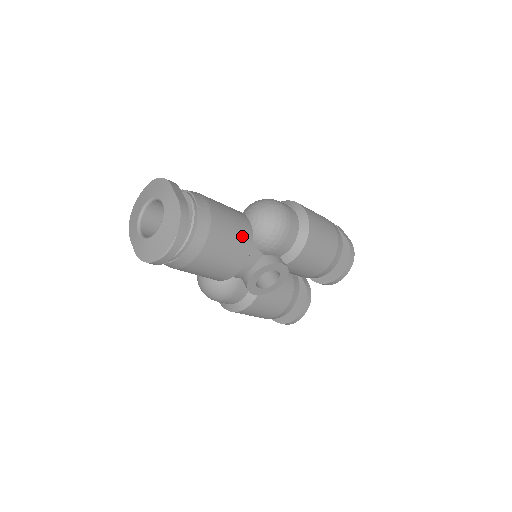
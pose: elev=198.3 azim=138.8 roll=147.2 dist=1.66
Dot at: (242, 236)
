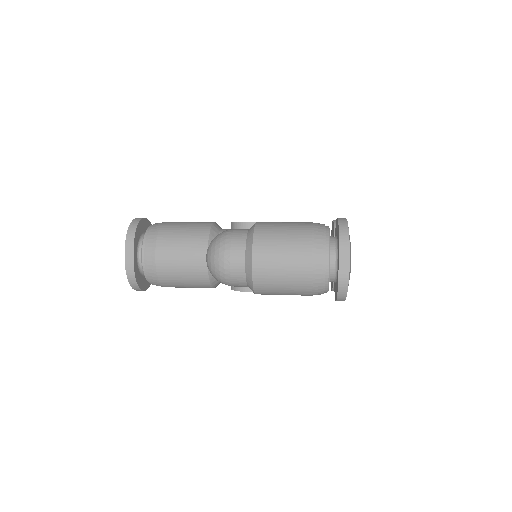
Dot at: (195, 278)
